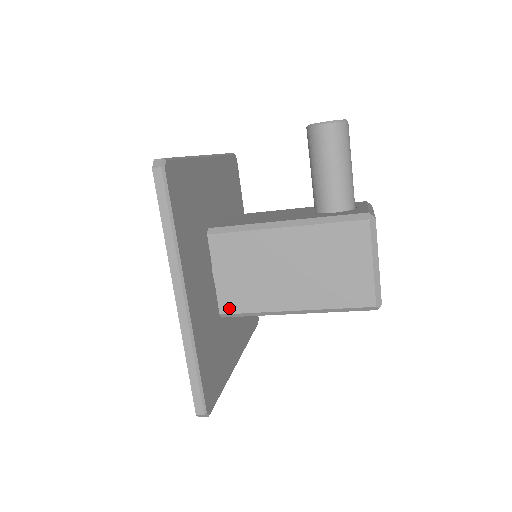
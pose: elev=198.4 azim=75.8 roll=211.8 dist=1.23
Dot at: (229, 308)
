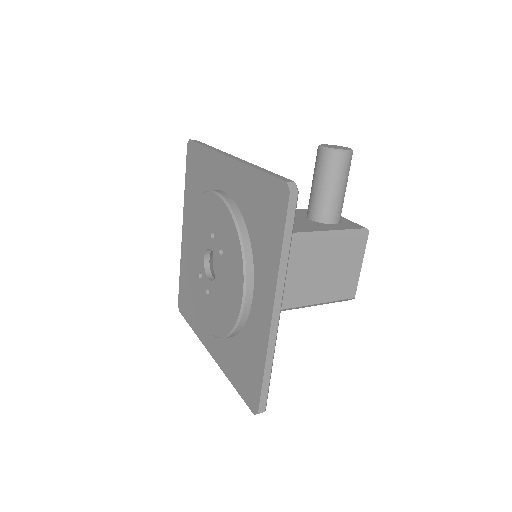
Dot at: occluded
